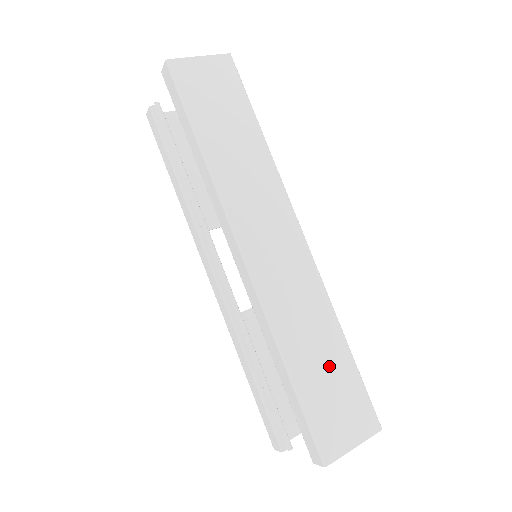
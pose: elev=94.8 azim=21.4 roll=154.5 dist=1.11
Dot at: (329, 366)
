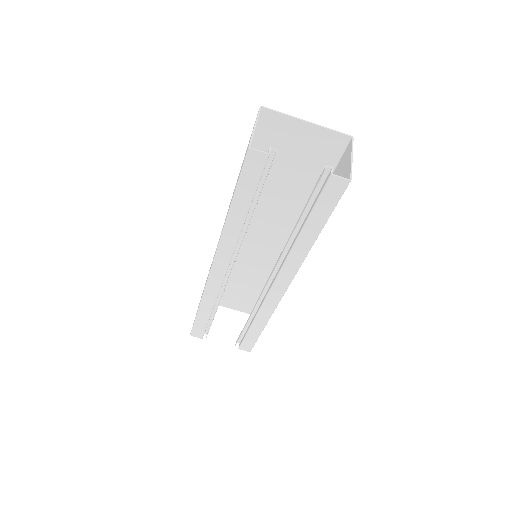
Dot at: occluded
